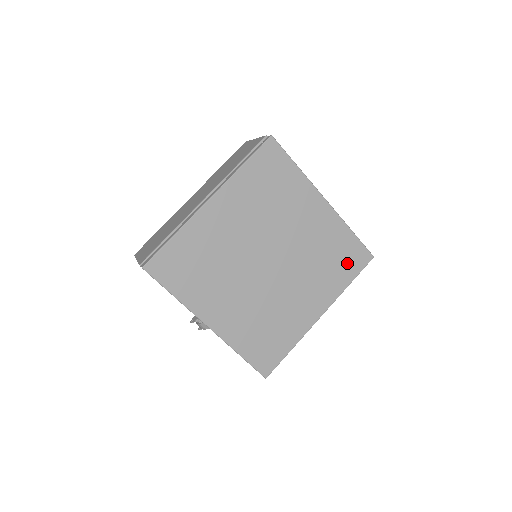
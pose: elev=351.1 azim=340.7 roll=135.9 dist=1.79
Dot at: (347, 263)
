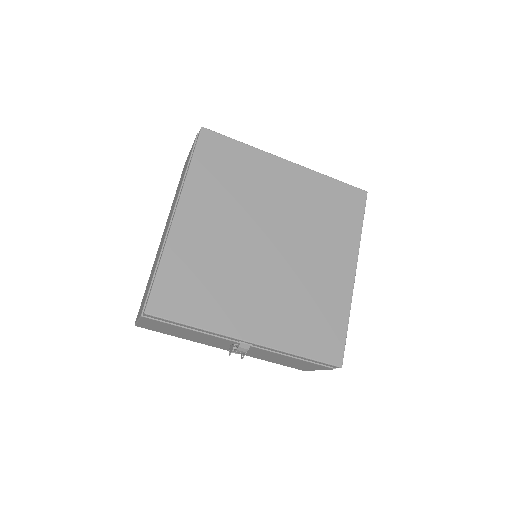
Dot at: (346, 209)
